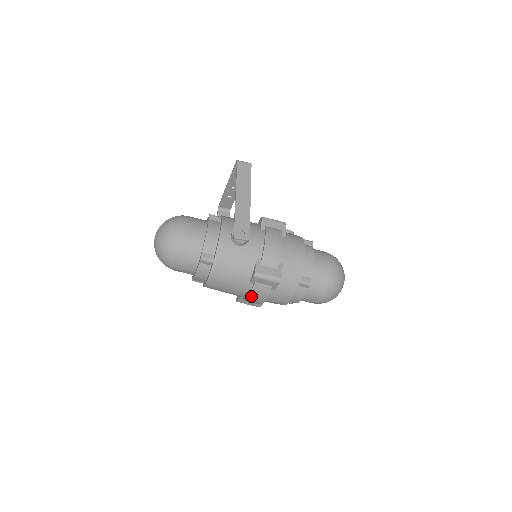
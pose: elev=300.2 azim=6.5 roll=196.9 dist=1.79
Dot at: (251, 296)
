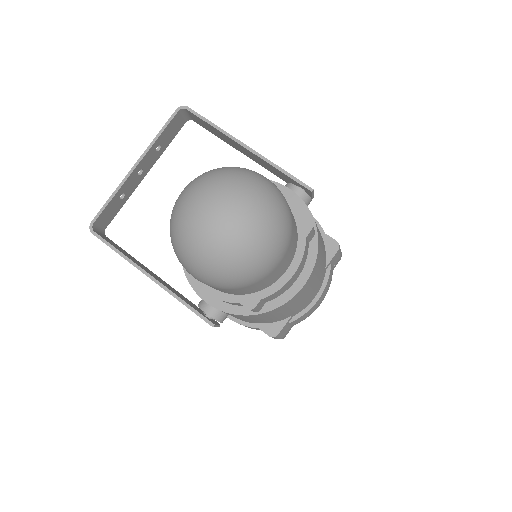
Dot at: (321, 295)
